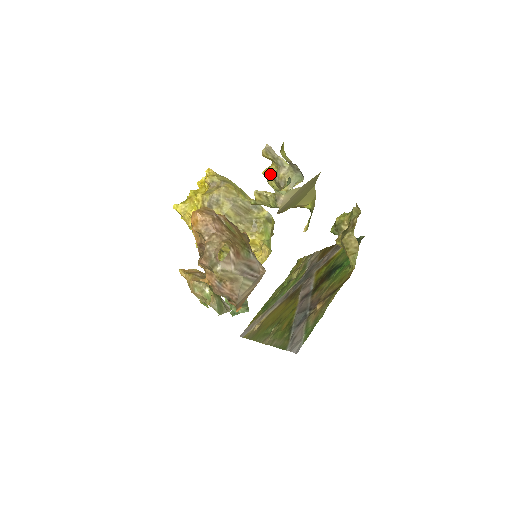
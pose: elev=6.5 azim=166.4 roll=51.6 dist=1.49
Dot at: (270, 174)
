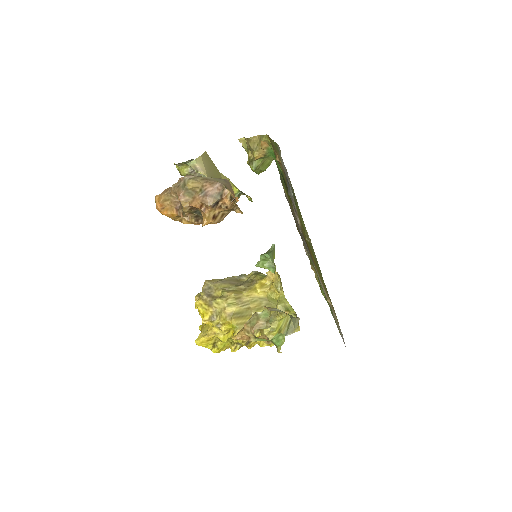
Dot at: occluded
